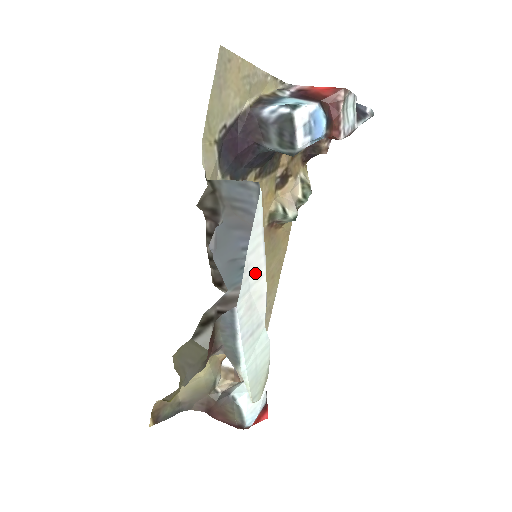
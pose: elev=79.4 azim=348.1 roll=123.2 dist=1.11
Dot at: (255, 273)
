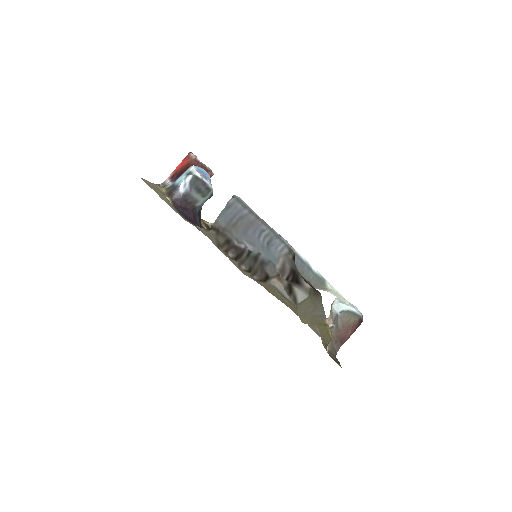
Dot at: occluded
